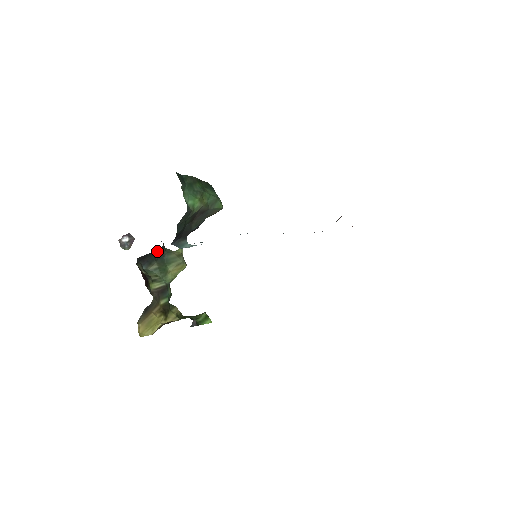
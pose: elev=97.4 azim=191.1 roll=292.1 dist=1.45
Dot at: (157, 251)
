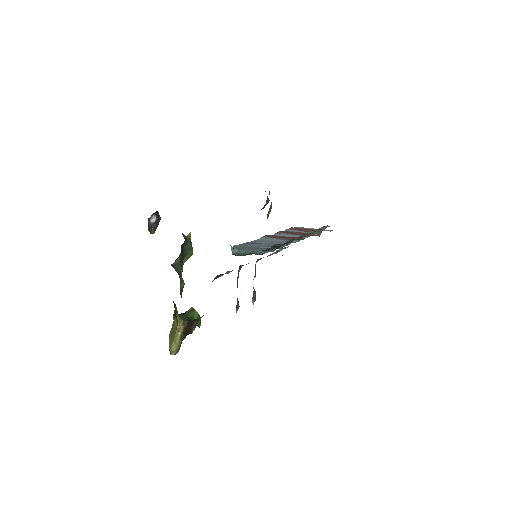
Dot at: occluded
